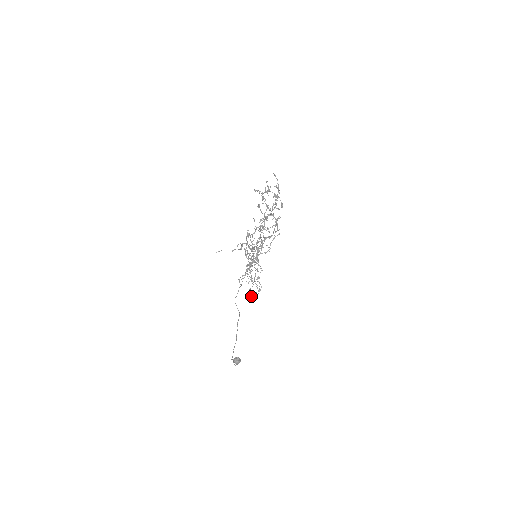
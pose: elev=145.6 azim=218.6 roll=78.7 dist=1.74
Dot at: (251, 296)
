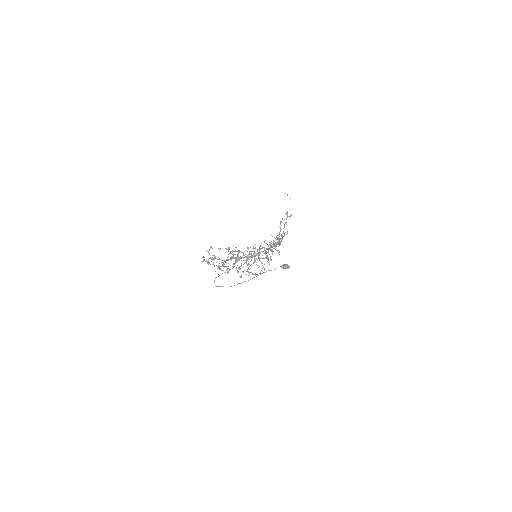
Dot at: occluded
